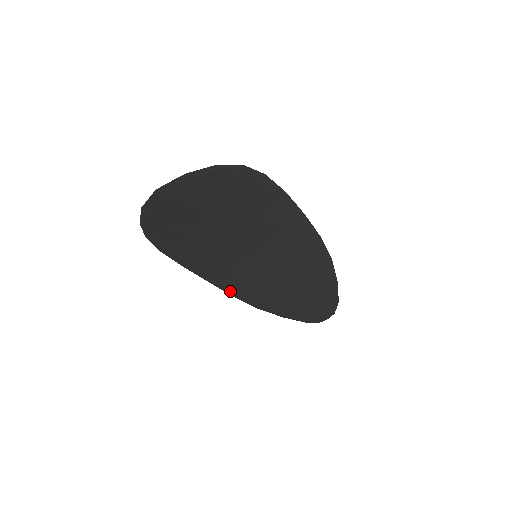
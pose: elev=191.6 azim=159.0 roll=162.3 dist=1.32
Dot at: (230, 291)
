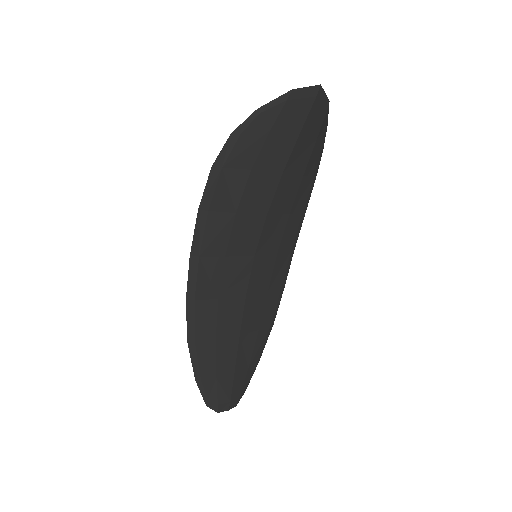
Dot at: (192, 292)
